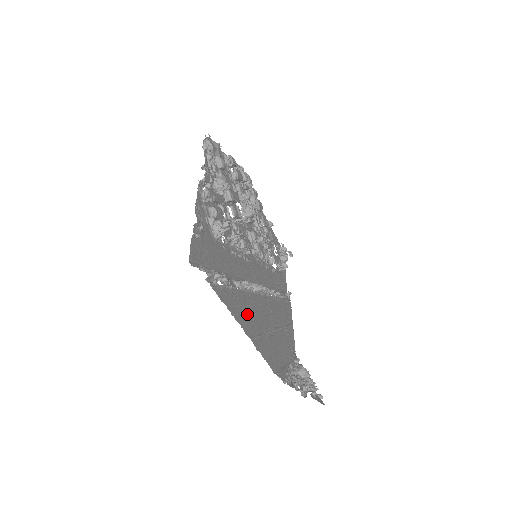
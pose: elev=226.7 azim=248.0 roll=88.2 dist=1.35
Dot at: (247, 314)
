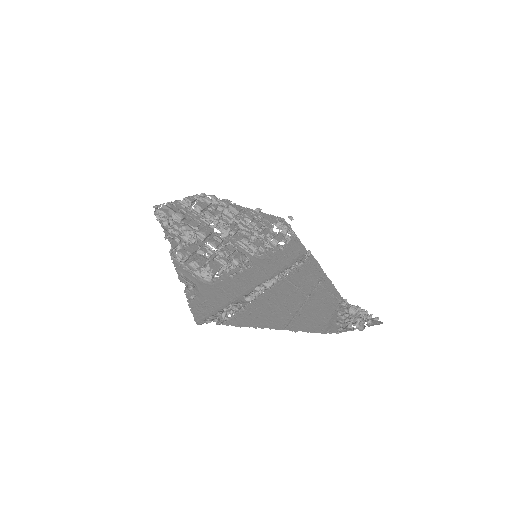
Dot at: (271, 313)
